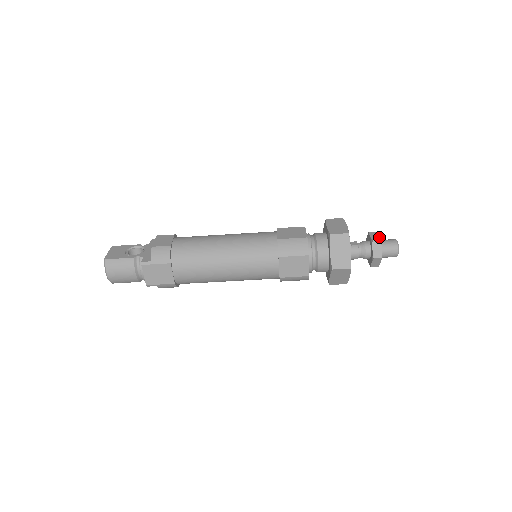
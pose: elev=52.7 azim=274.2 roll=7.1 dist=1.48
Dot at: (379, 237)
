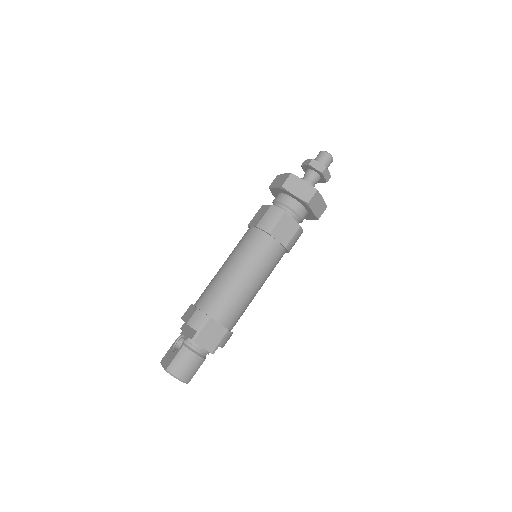
Dot at: (310, 159)
